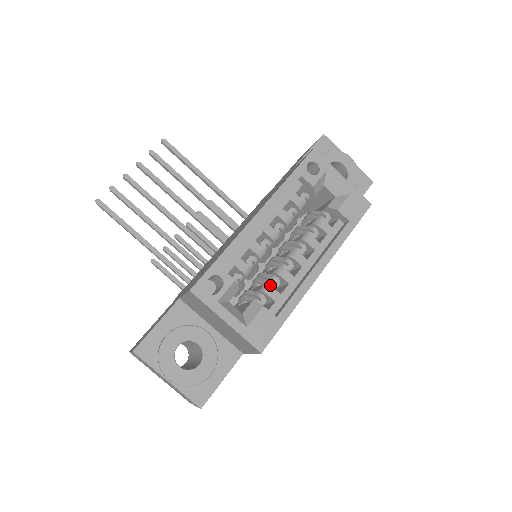
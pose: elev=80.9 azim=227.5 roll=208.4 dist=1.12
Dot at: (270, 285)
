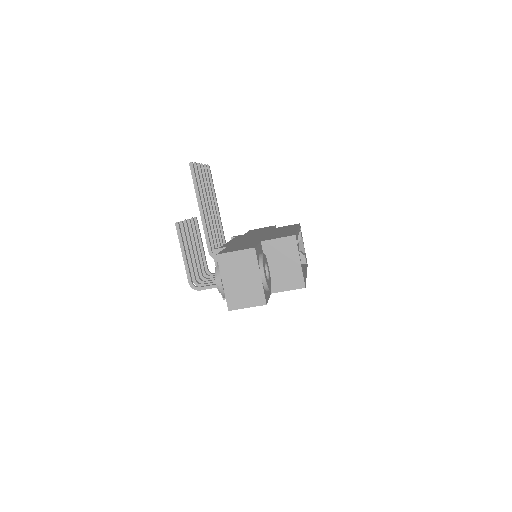
Dot at: occluded
